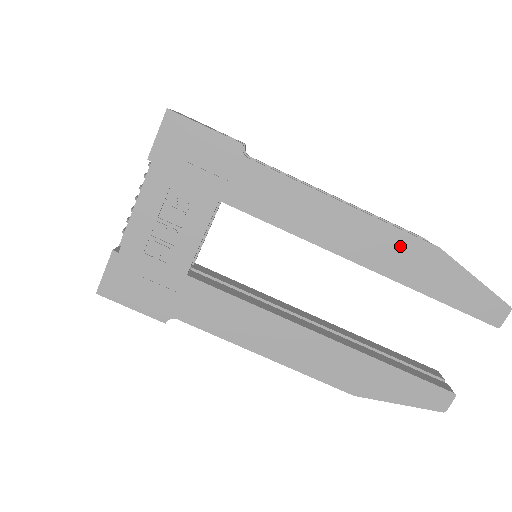
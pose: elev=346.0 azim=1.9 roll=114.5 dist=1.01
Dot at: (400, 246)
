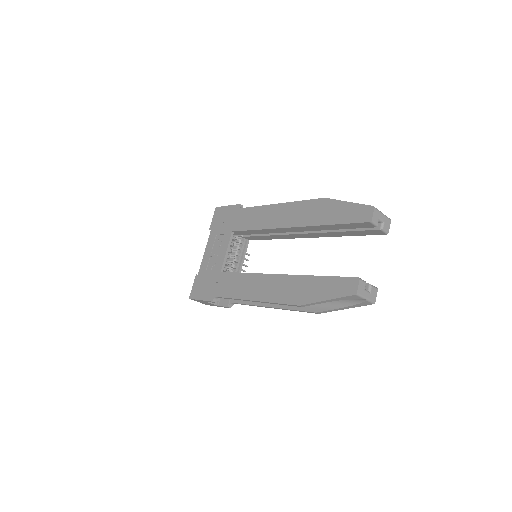
Dot at: (306, 208)
